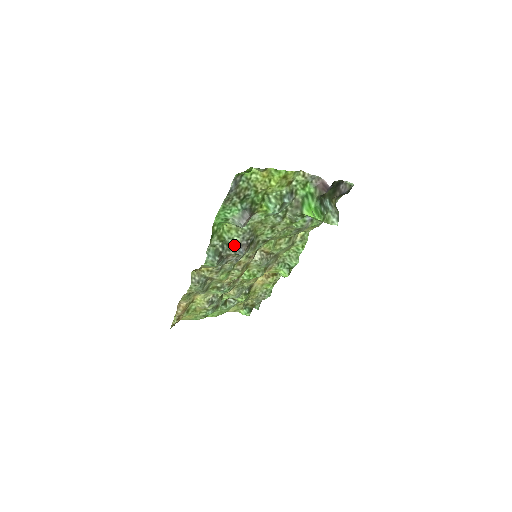
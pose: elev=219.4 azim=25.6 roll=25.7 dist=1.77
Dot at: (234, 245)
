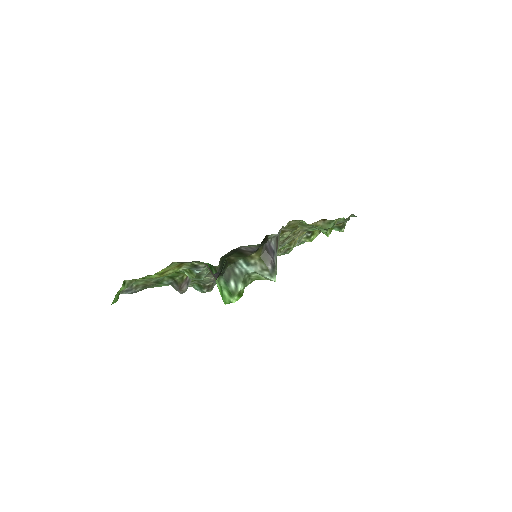
Dot at: (208, 281)
